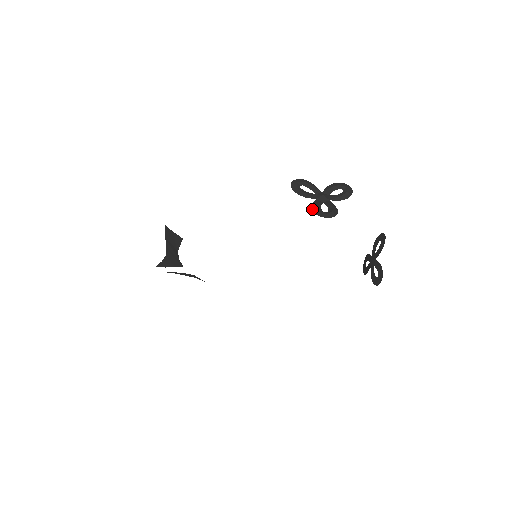
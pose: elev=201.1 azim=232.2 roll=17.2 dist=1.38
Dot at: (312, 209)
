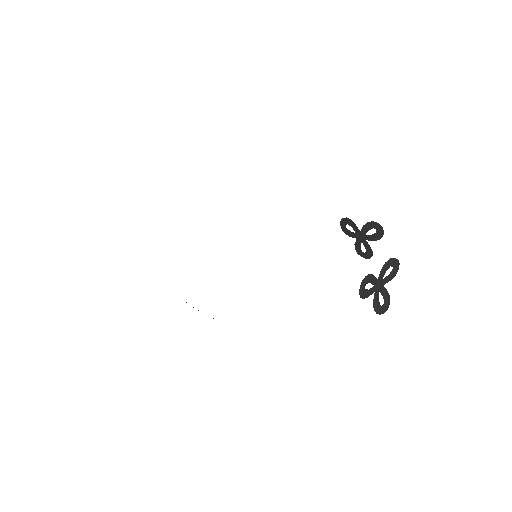
Dot at: (375, 309)
